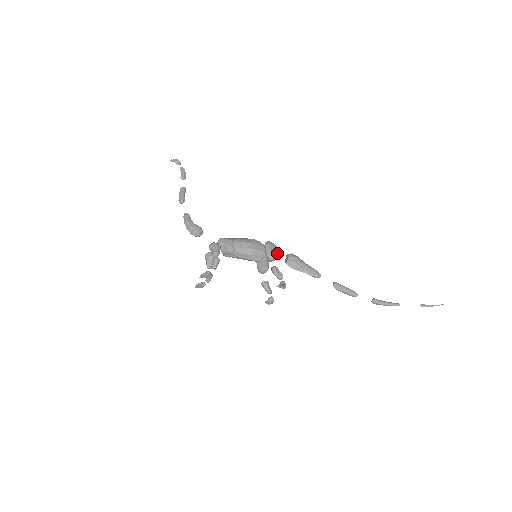
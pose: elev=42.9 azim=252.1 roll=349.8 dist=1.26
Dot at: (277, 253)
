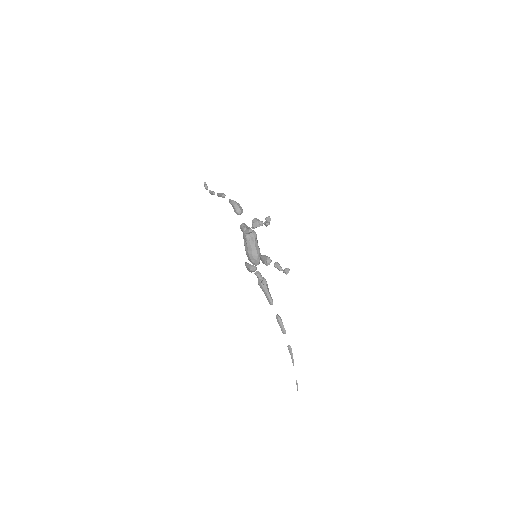
Dot at: occluded
